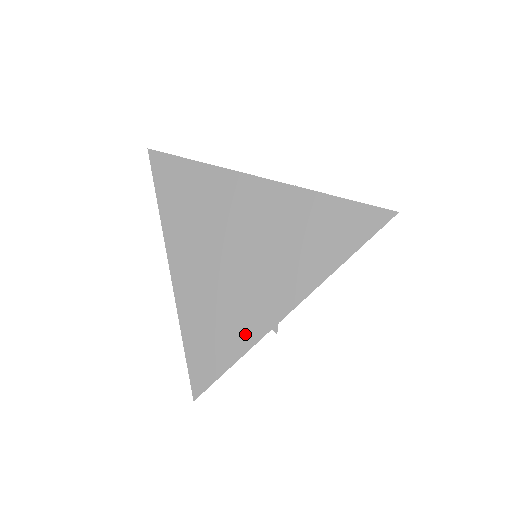
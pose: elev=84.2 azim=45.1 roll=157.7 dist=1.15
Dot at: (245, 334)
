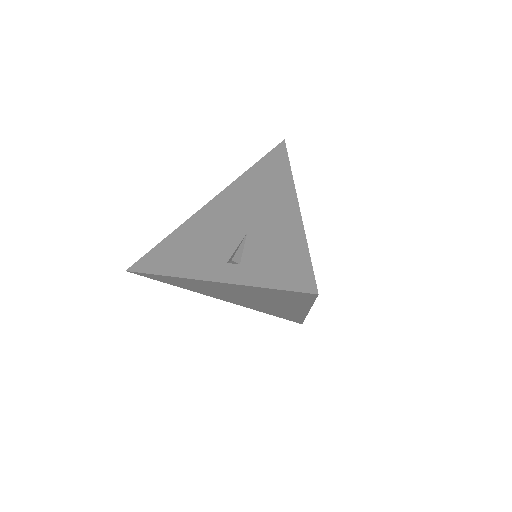
Dot at: (295, 315)
